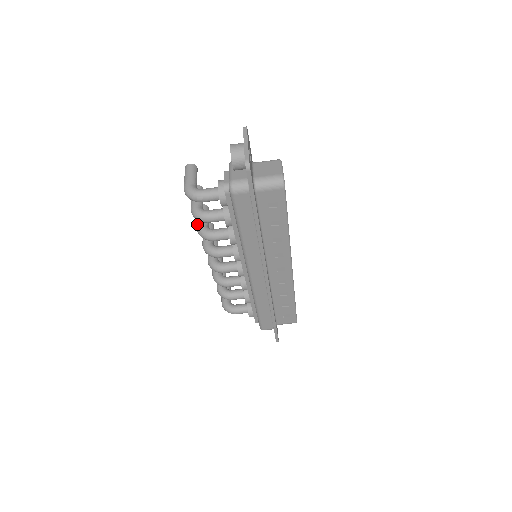
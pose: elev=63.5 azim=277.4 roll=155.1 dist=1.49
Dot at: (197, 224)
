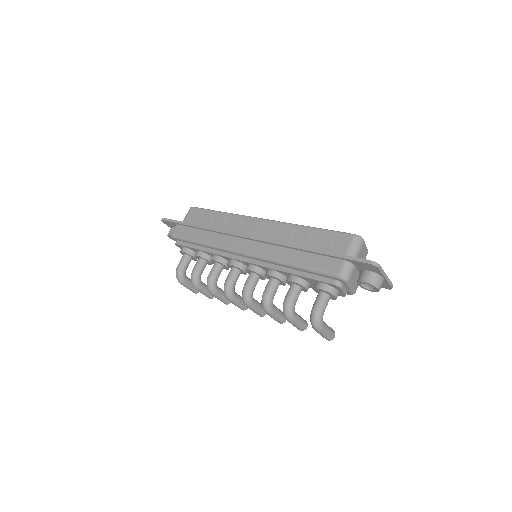
Dot at: (211, 294)
